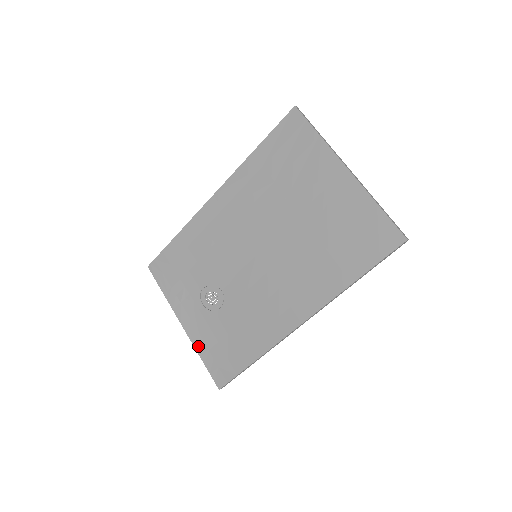
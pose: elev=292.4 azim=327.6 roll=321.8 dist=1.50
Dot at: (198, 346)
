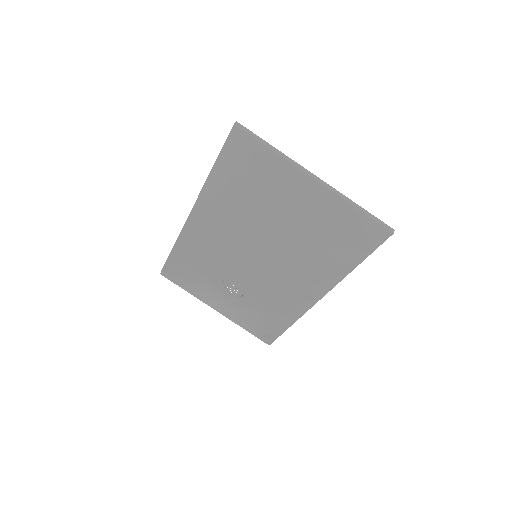
Dot at: (237, 322)
